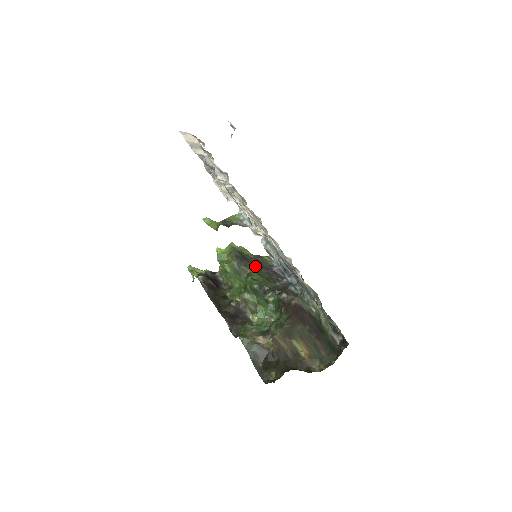
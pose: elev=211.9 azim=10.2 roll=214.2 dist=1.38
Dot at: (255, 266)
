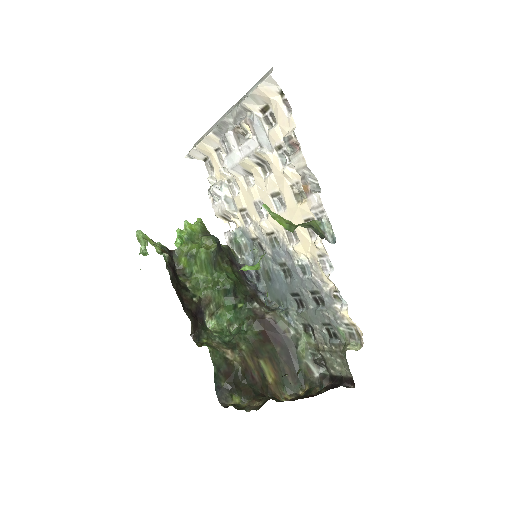
Dot at: (229, 260)
